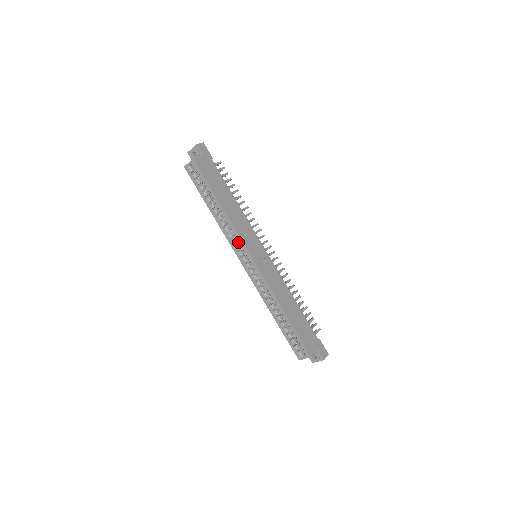
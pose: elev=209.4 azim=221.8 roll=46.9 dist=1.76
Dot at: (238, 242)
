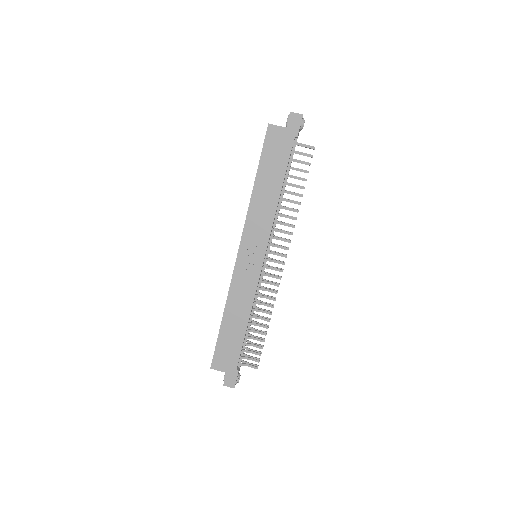
Dot at: occluded
